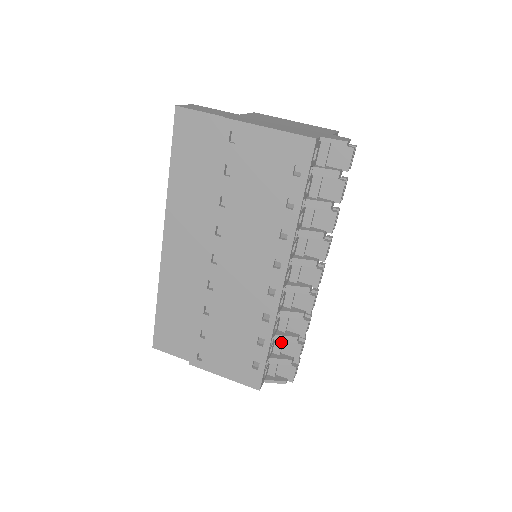
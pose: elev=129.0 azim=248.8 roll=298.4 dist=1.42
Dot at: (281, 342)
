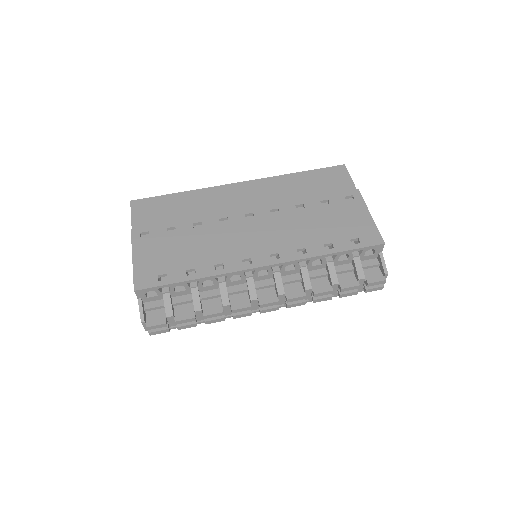
Dot at: (188, 300)
